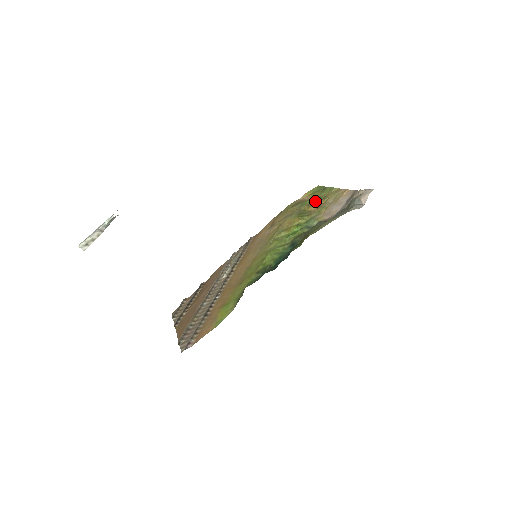
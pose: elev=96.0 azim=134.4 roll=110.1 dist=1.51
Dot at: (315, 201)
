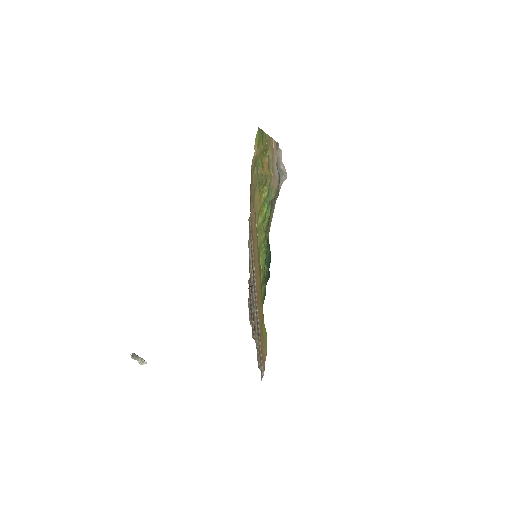
Dot at: (262, 161)
